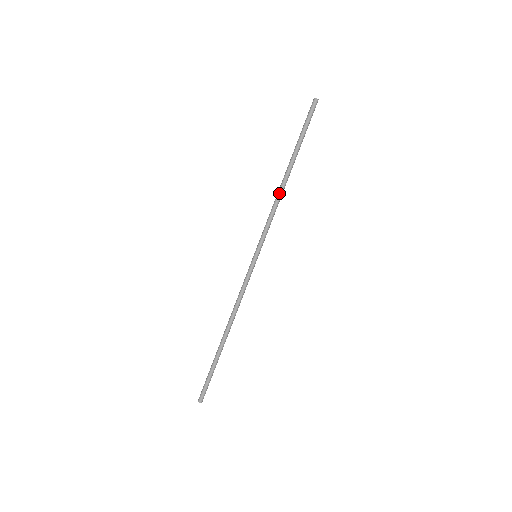
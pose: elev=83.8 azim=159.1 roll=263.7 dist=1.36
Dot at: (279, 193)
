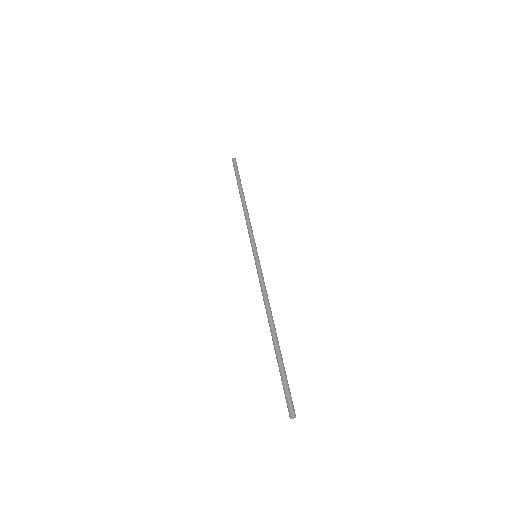
Dot at: (244, 210)
